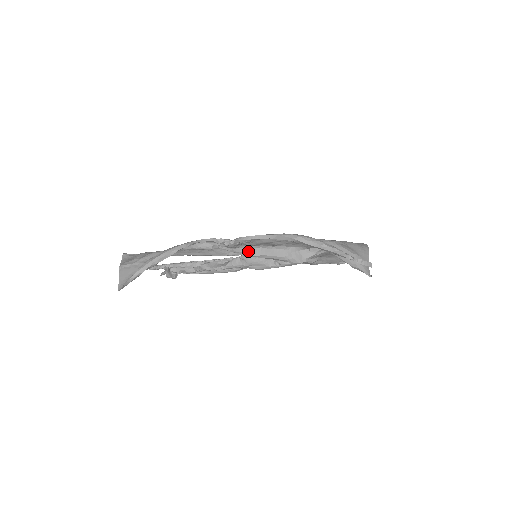
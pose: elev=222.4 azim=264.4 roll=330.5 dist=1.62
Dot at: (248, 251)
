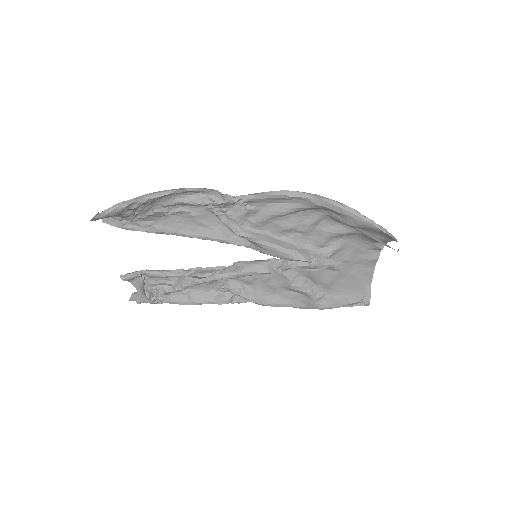
Dot at: (251, 233)
